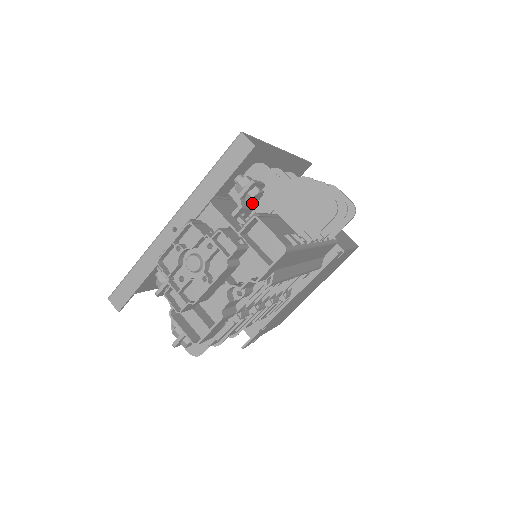
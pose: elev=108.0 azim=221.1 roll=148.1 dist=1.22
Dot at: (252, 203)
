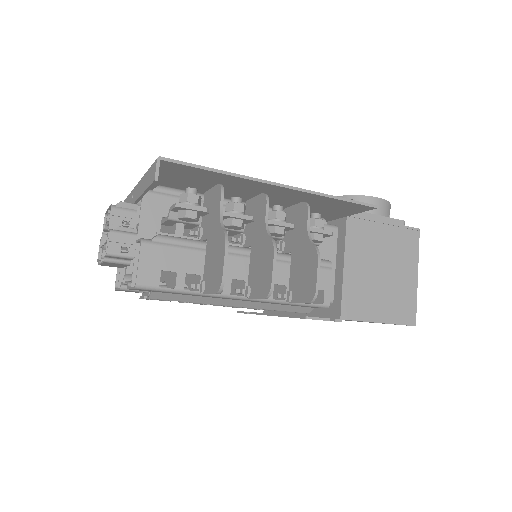
Dot at: (187, 221)
